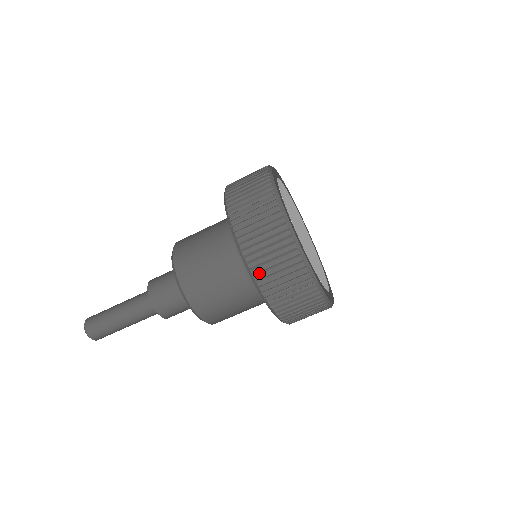
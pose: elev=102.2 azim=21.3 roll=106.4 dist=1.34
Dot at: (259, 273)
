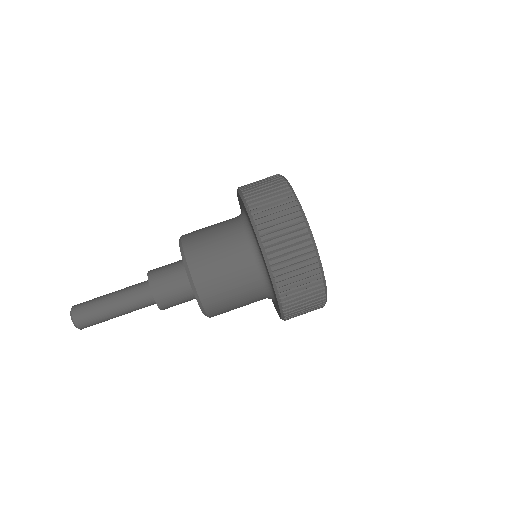
Dot at: (290, 313)
